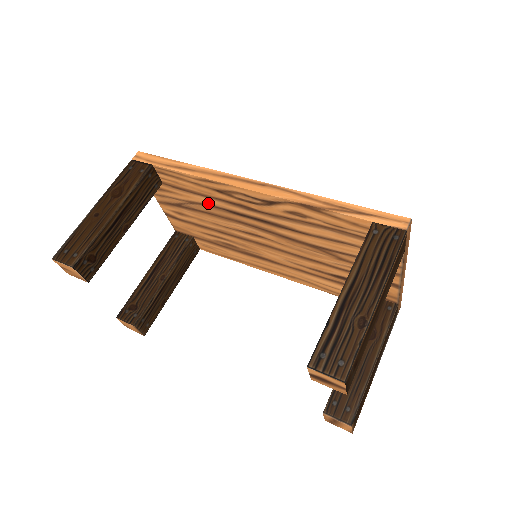
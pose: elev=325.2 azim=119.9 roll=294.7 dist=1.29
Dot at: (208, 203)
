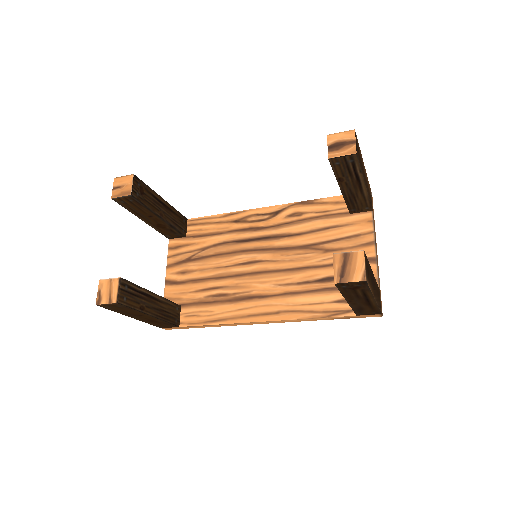
Dot at: (220, 241)
